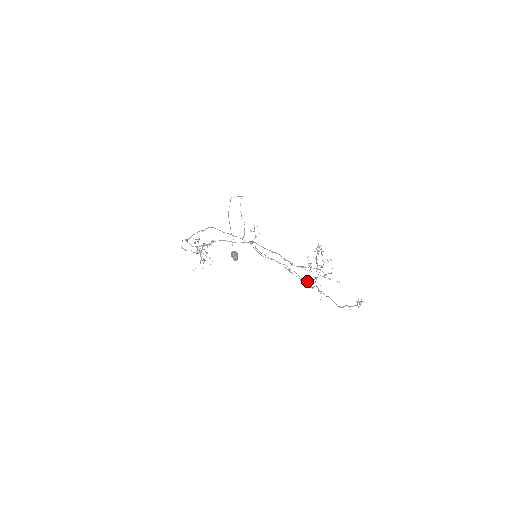
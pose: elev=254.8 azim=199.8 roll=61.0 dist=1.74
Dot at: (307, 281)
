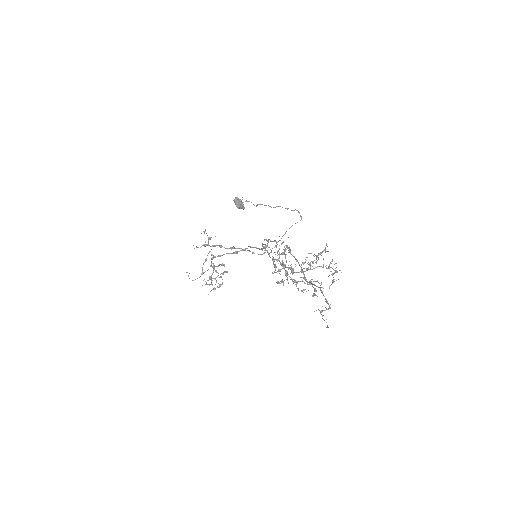
Dot at: occluded
